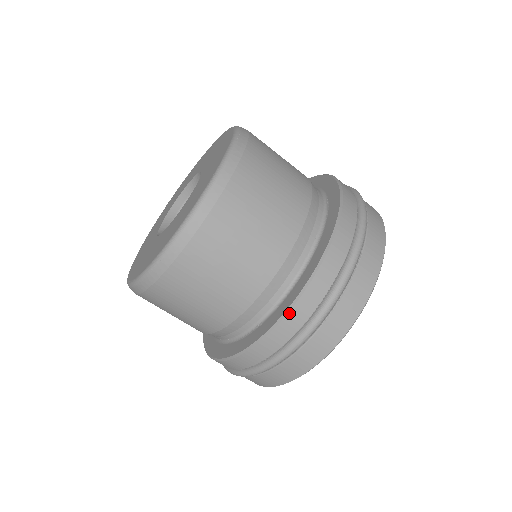
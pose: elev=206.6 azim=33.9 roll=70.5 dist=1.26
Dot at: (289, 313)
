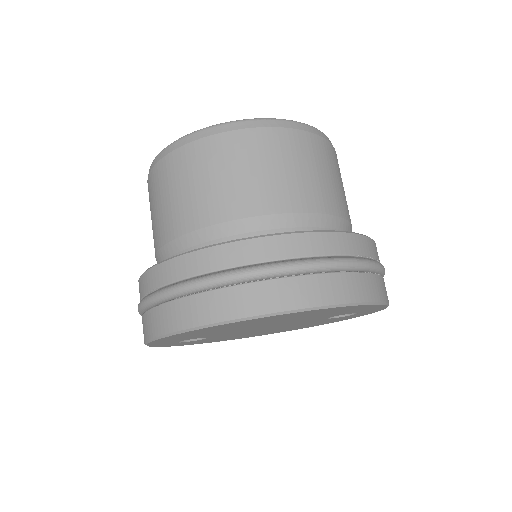
Dot at: (345, 233)
